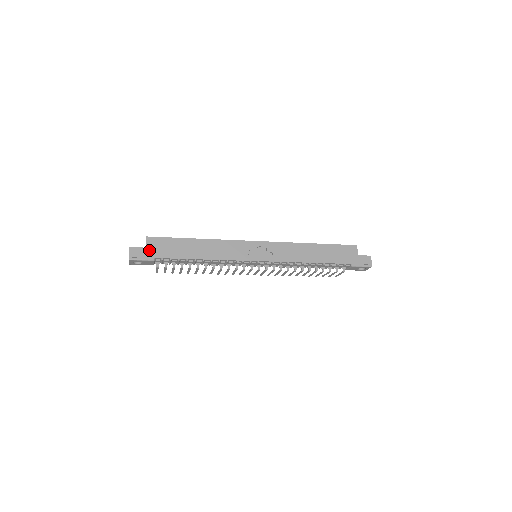
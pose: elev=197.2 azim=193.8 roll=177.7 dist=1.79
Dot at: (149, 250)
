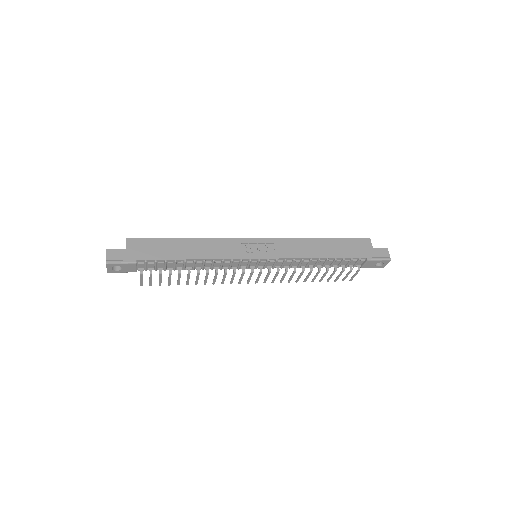
Dot at: (130, 252)
